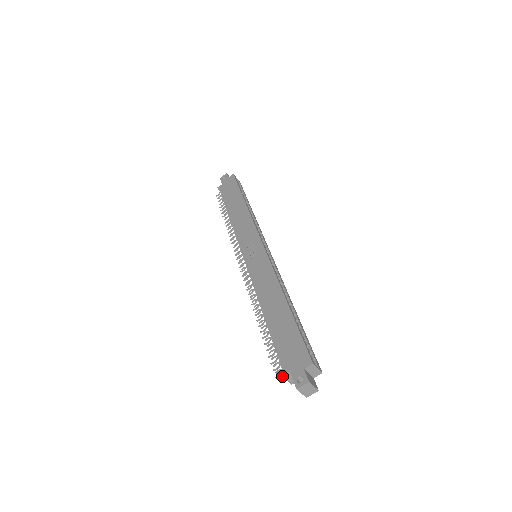
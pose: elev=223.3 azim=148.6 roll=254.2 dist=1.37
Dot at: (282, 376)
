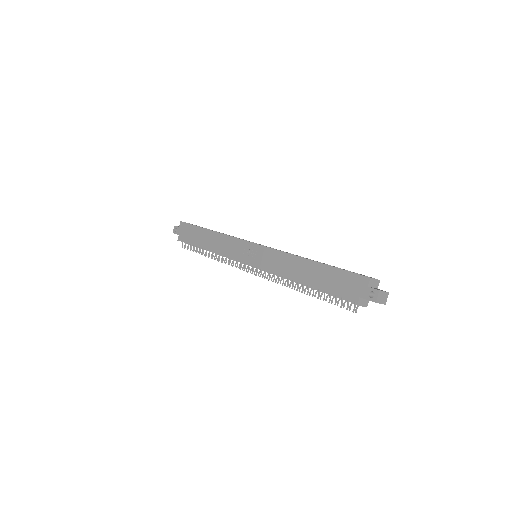
Dot at: (357, 305)
